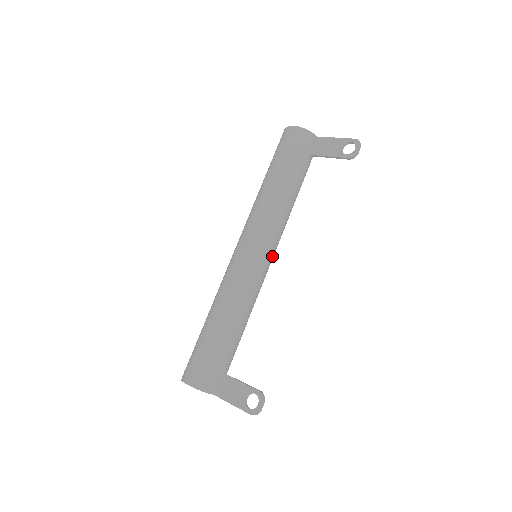
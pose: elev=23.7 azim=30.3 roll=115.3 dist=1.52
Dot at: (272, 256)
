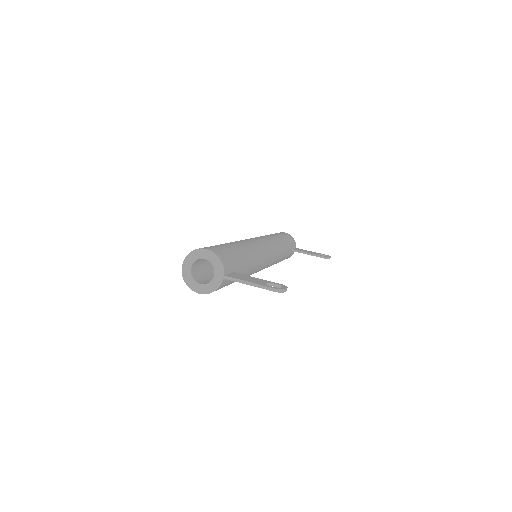
Dot at: (268, 263)
